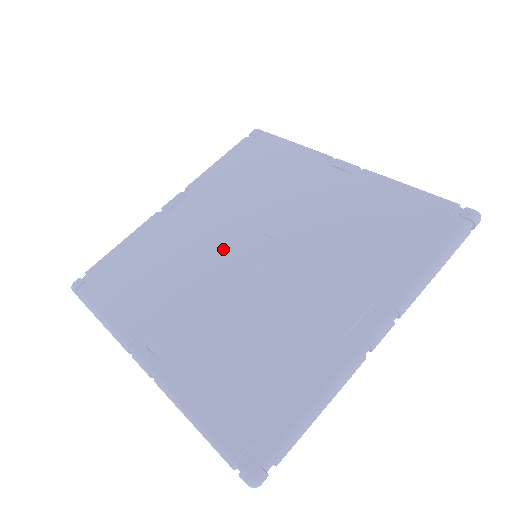
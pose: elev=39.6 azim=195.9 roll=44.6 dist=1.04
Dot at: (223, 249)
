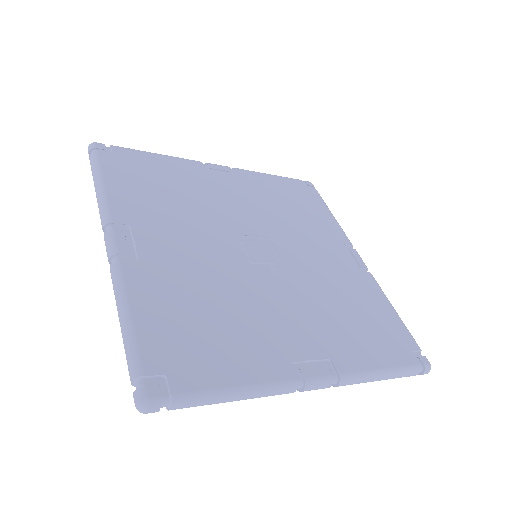
Dot at: (237, 229)
